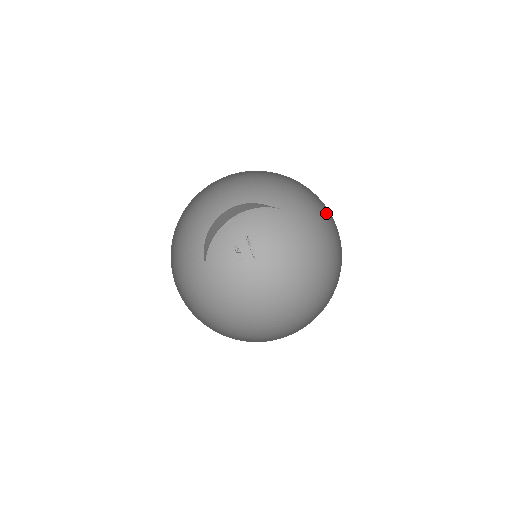
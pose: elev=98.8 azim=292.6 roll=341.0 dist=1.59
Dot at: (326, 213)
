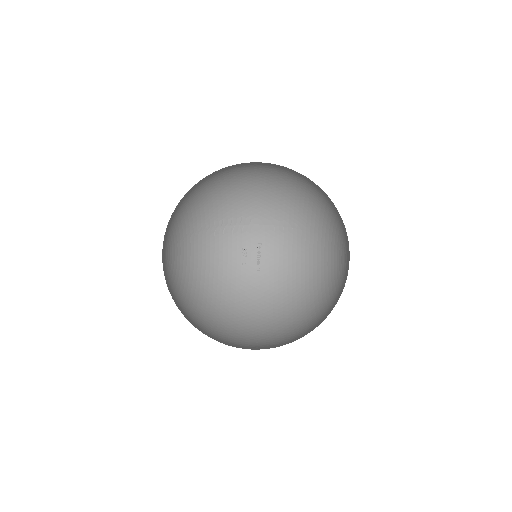
Dot at: (346, 244)
